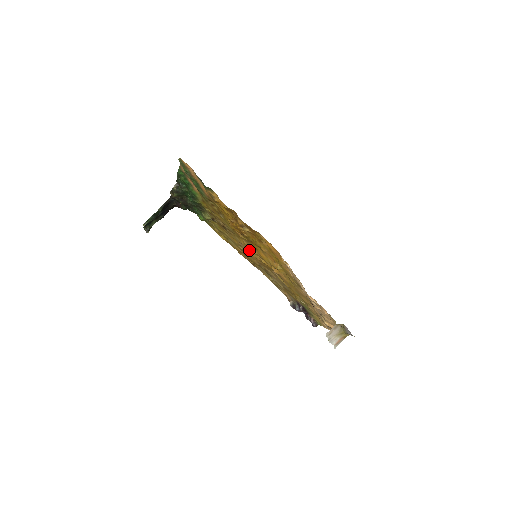
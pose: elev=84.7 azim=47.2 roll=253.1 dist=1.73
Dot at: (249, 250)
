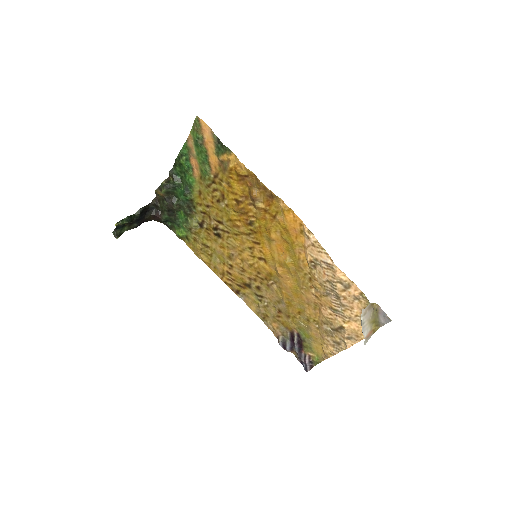
Dot at: (245, 254)
